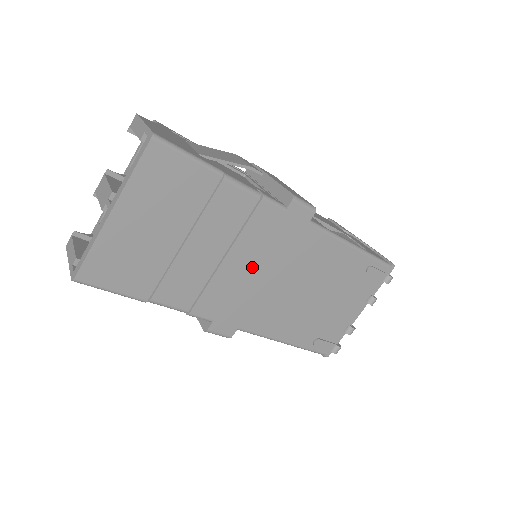
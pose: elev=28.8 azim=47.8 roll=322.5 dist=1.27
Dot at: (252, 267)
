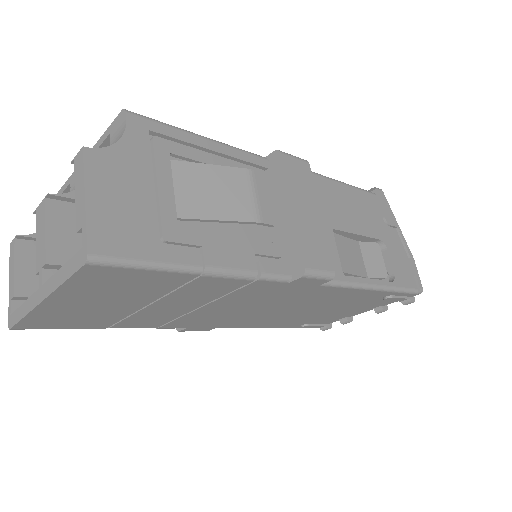
Dot at: (236, 307)
